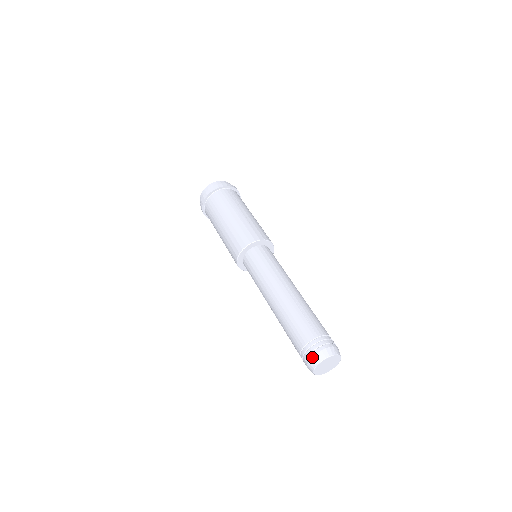
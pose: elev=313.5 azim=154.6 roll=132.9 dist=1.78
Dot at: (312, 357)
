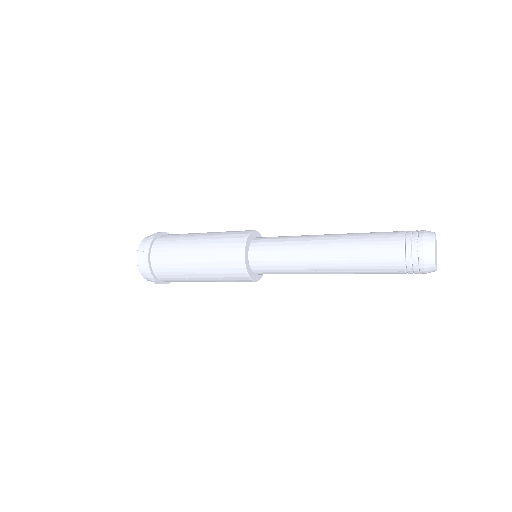
Dot at: (423, 238)
